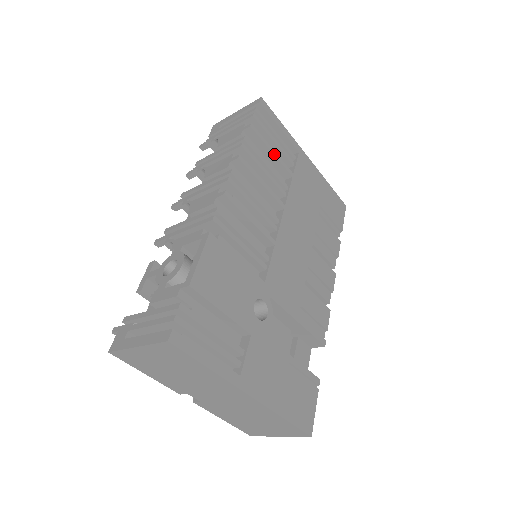
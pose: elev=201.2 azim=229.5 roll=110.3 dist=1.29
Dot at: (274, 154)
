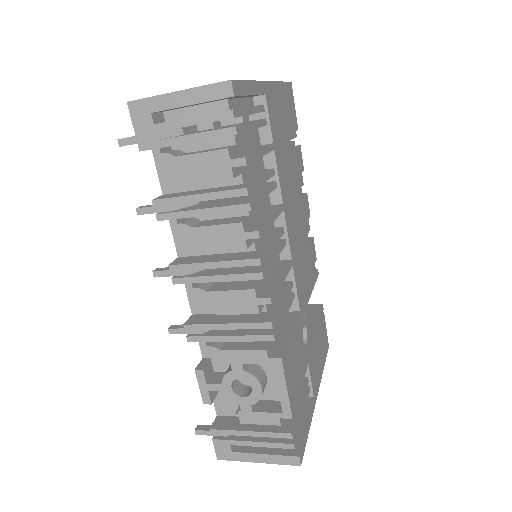
Dot at: (262, 155)
